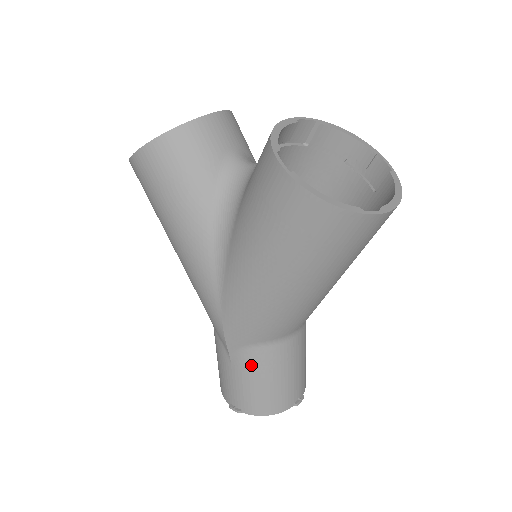
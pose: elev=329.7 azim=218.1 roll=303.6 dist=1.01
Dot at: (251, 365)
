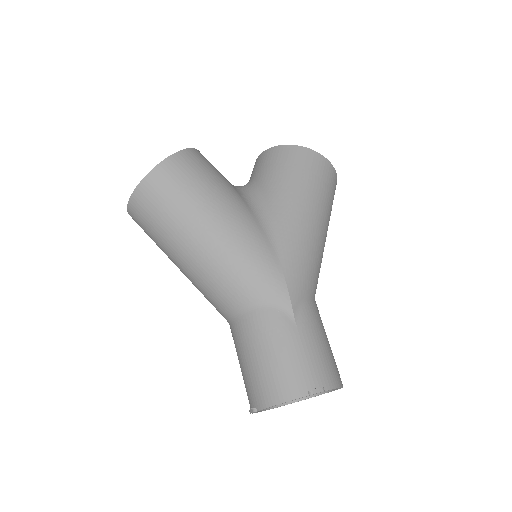
Dot at: (313, 320)
